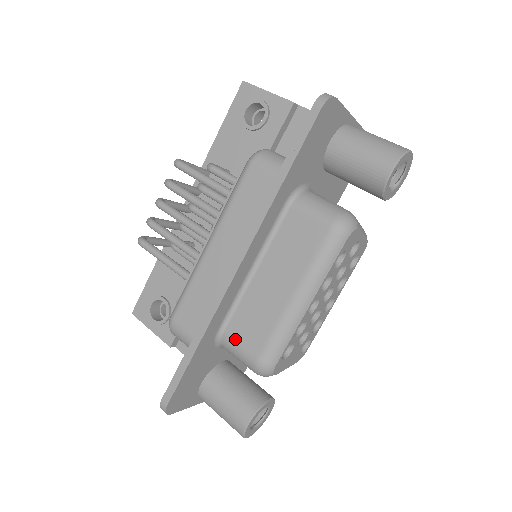
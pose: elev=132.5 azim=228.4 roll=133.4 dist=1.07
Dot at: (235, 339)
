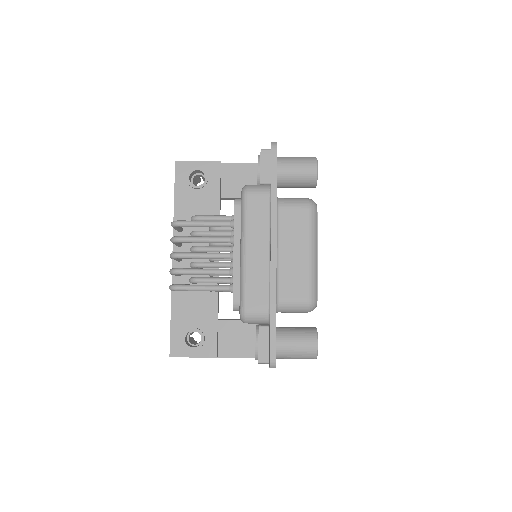
Dot at: (288, 298)
